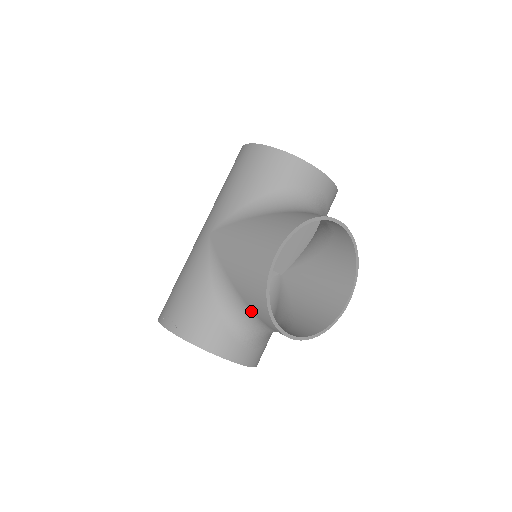
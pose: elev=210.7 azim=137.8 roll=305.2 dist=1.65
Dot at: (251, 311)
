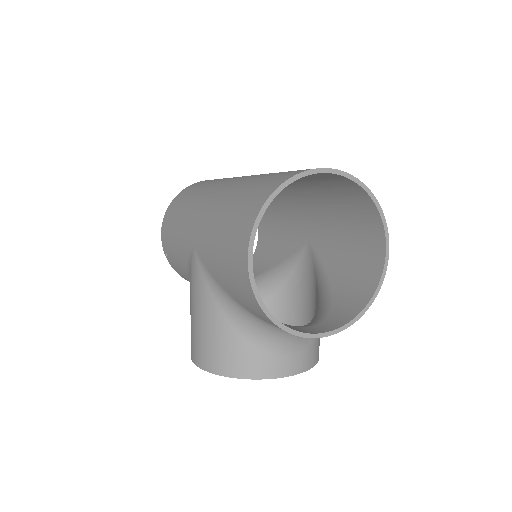
Dot at: occluded
